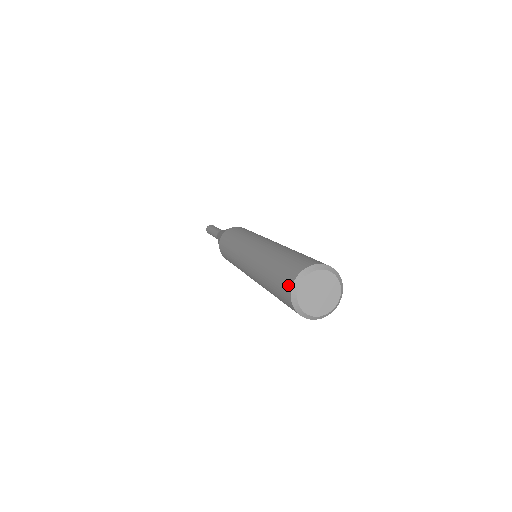
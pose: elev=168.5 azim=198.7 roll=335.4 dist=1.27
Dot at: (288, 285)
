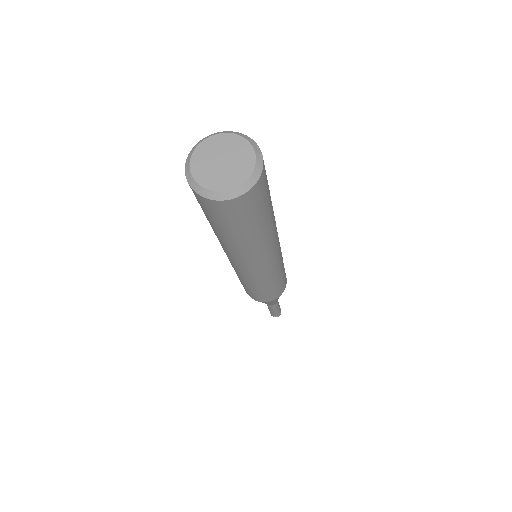
Dot at: occluded
